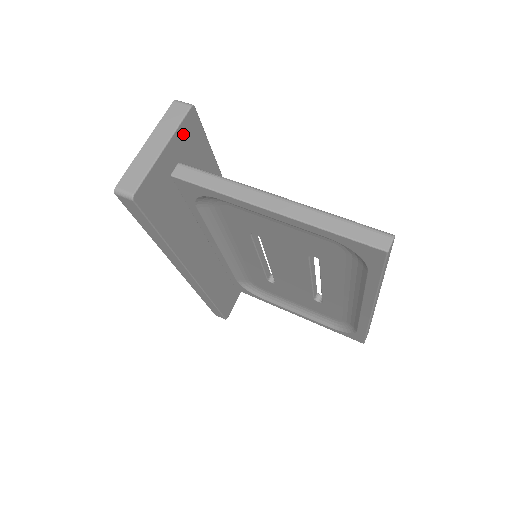
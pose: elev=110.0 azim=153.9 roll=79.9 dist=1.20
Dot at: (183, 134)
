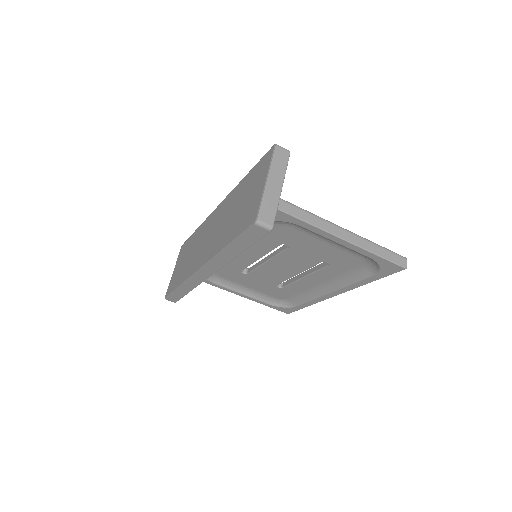
Dot at: occluded
